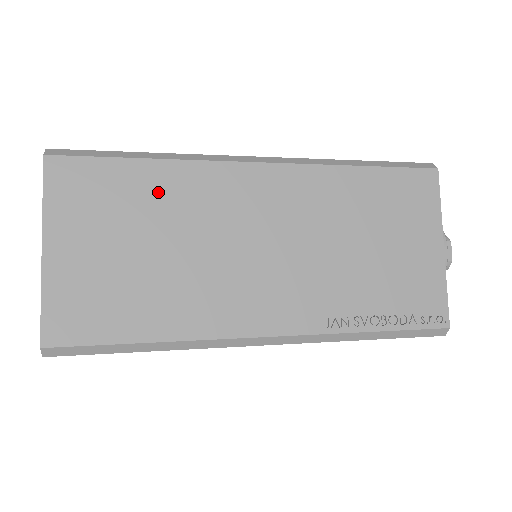
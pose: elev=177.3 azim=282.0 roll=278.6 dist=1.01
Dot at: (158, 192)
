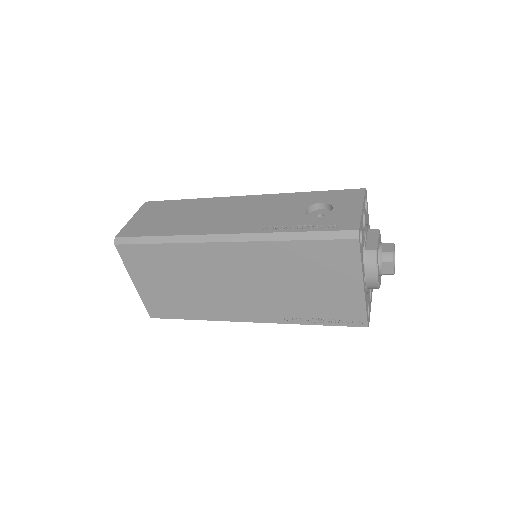
Dot at: (174, 259)
